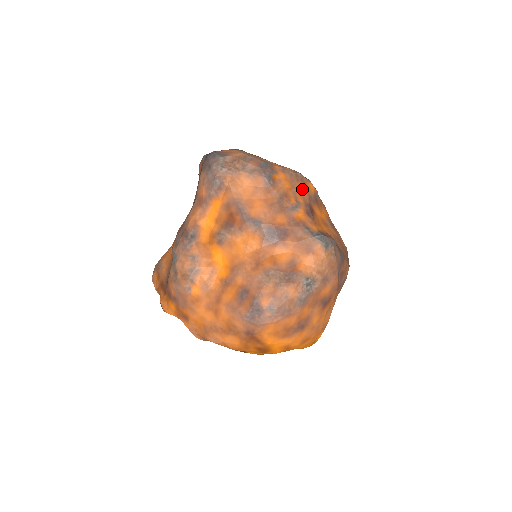
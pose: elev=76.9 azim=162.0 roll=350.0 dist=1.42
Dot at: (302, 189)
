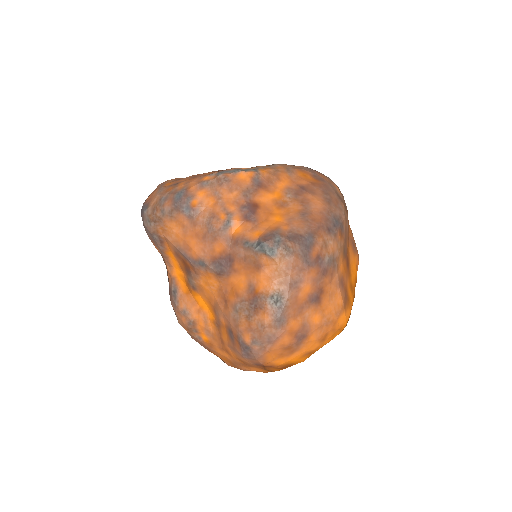
Dot at: (230, 191)
